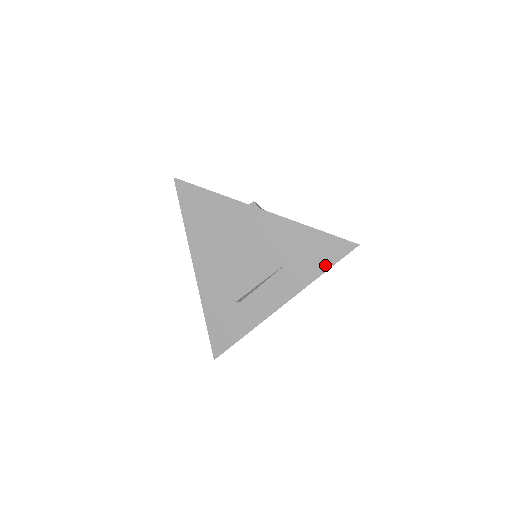
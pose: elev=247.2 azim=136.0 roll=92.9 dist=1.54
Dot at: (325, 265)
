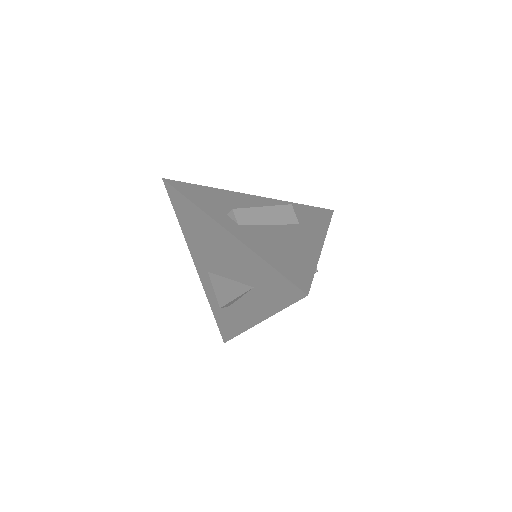
Dot at: (282, 302)
